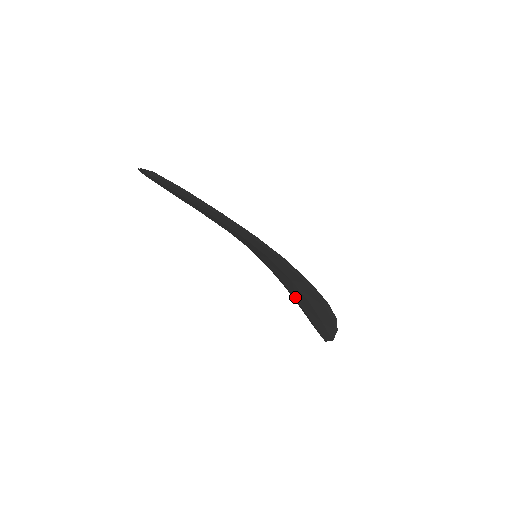
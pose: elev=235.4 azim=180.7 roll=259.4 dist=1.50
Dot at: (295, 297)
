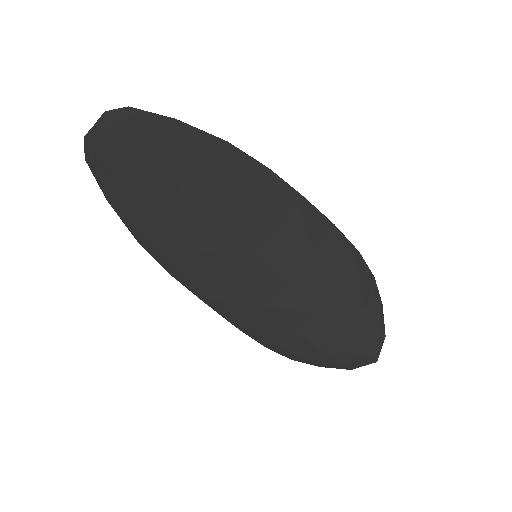
Dot at: (317, 305)
